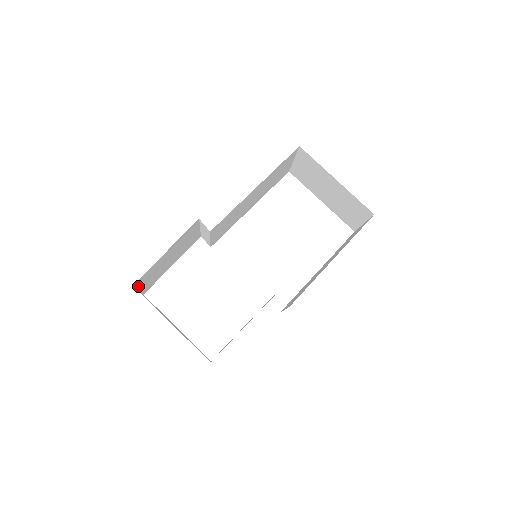
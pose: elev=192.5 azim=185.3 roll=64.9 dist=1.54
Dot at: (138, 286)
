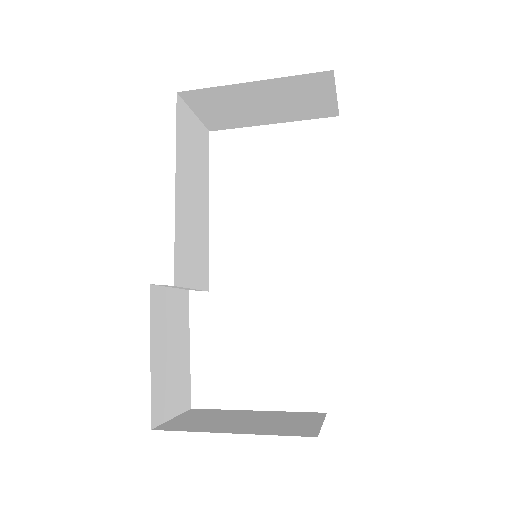
Dot at: (164, 418)
